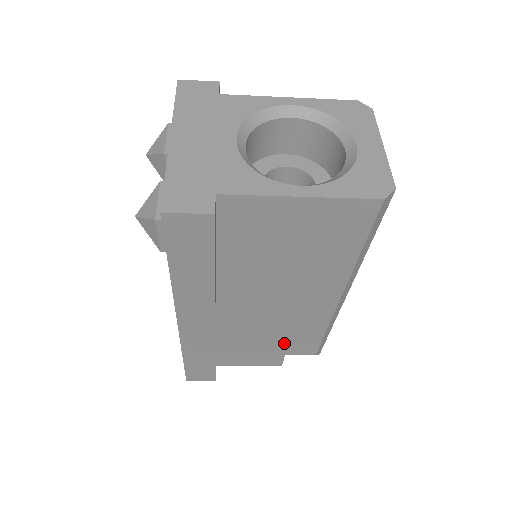
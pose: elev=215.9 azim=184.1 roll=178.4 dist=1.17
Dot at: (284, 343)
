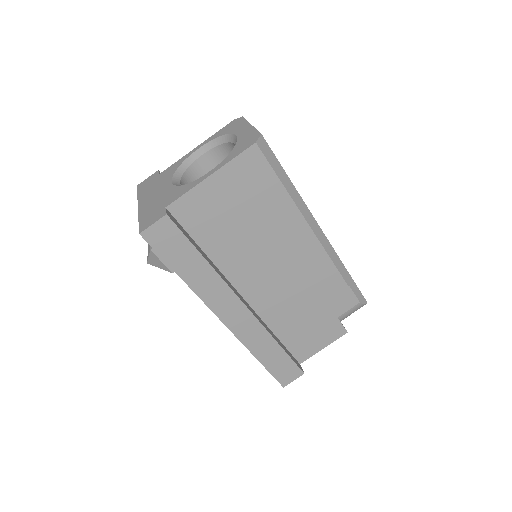
Dot at: (324, 306)
